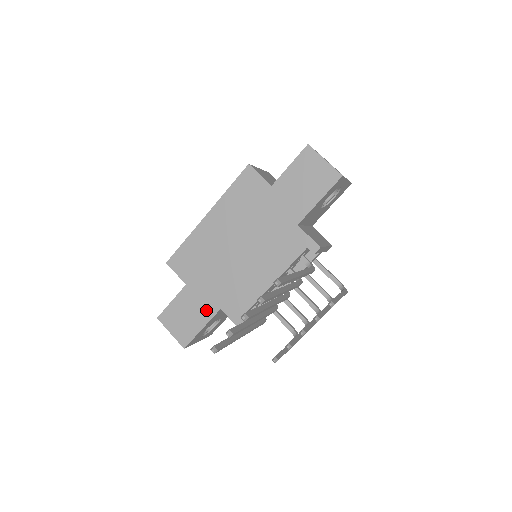
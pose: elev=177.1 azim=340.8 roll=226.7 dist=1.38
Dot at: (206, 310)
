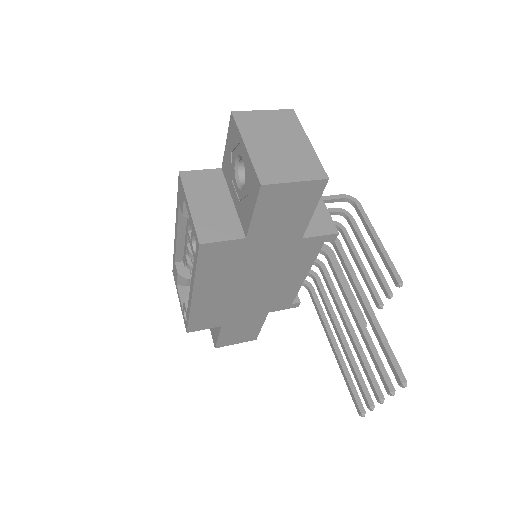
Dot at: (256, 321)
